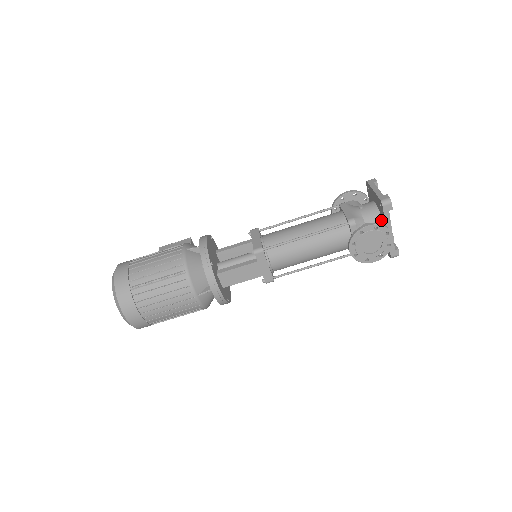
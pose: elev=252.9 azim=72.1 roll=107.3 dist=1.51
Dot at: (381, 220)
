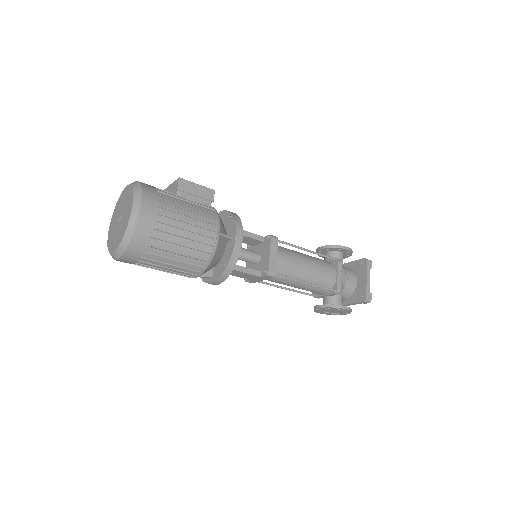
Dot at: (350, 296)
